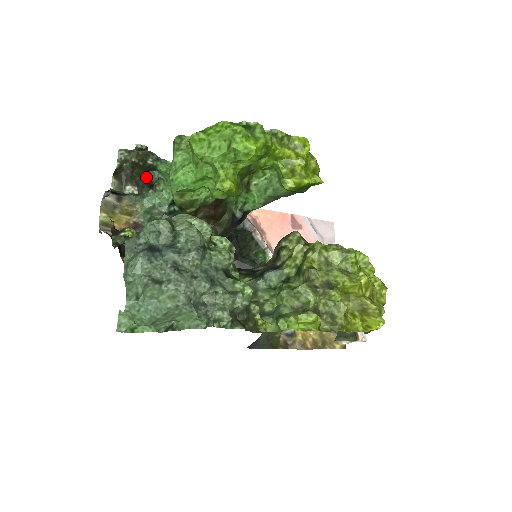
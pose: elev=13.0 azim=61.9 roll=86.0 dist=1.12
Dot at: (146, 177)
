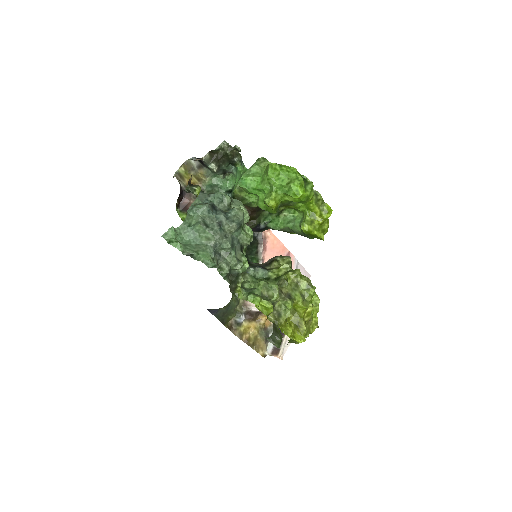
Dot at: (226, 166)
